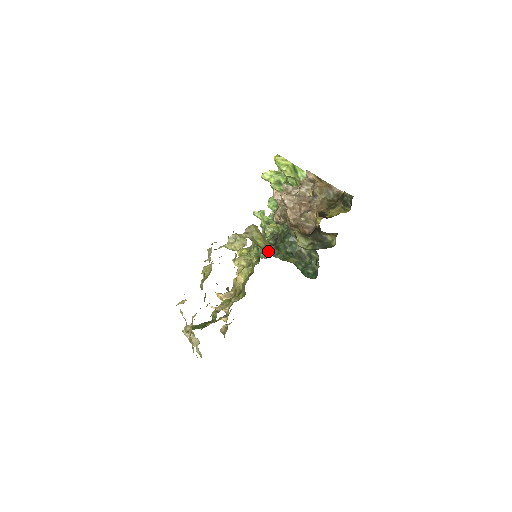
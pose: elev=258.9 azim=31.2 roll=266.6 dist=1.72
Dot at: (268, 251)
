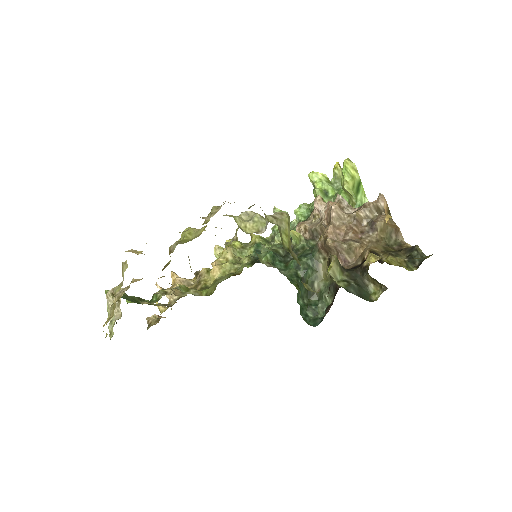
Dot at: (273, 259)
